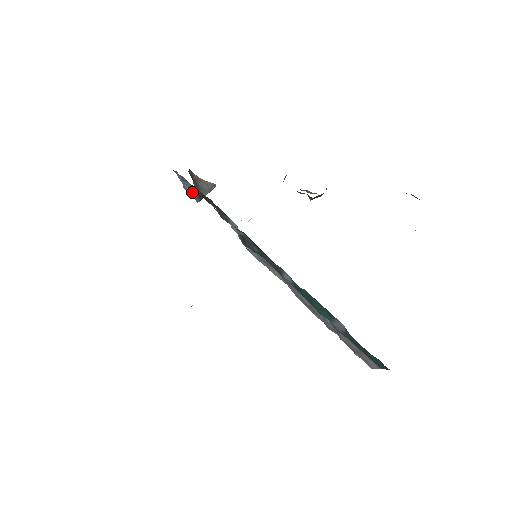
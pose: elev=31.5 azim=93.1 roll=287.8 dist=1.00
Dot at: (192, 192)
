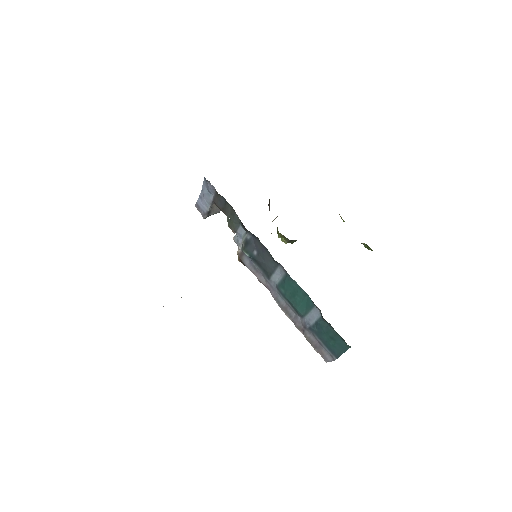
Dot at: (204, 208)
